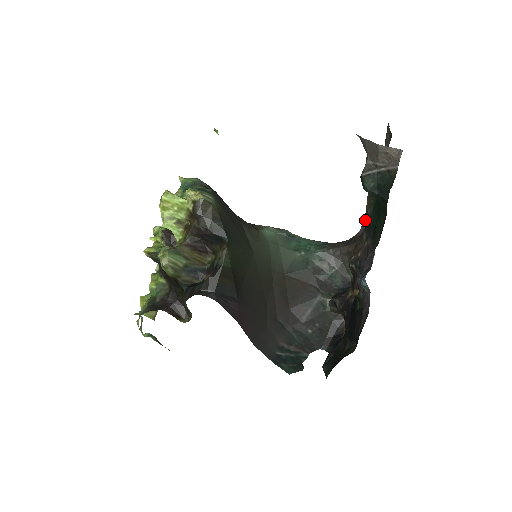
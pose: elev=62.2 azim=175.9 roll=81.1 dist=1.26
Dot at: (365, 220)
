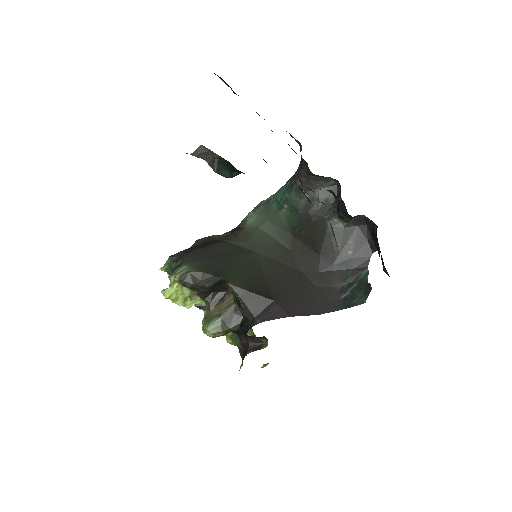
Dot at: (291, 136)
